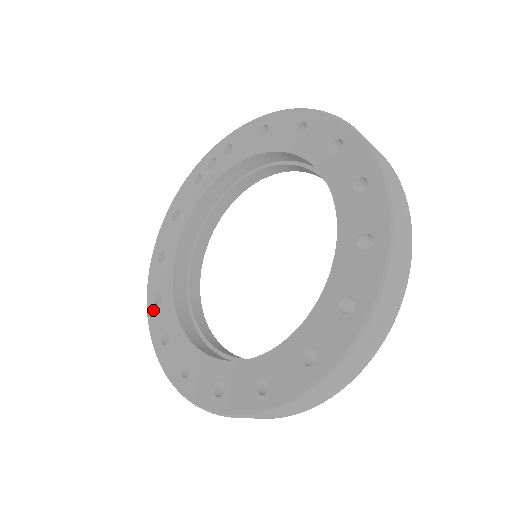
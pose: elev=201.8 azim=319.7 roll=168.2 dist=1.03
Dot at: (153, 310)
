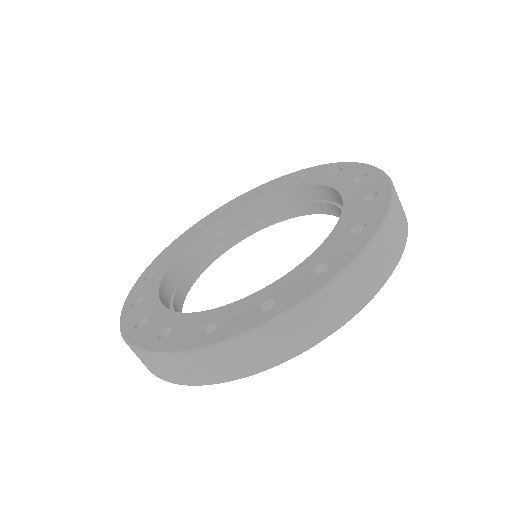
Dot at: (162, 255)
